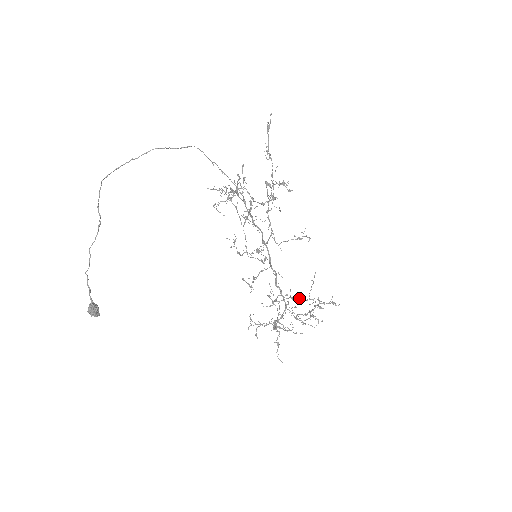
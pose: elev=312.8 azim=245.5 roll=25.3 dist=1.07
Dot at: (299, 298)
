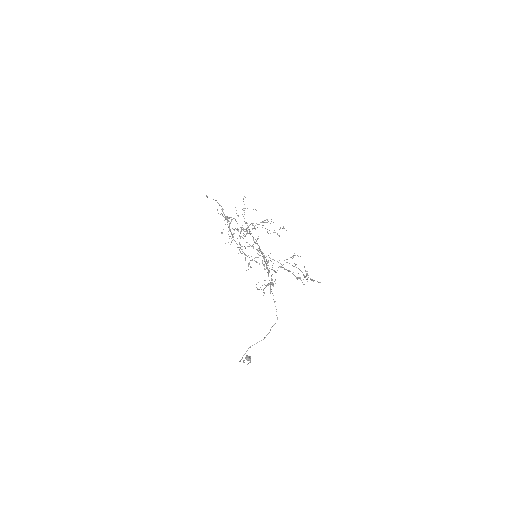
Dot at: occluded
